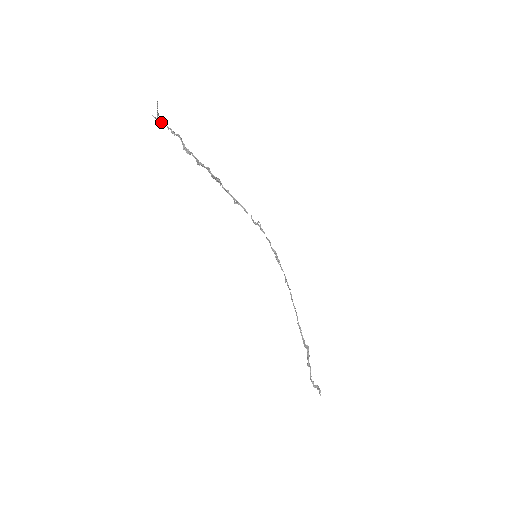
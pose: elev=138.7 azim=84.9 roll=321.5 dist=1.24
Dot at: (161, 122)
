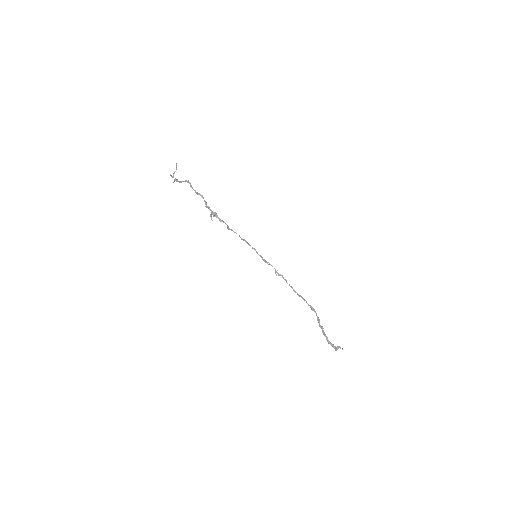
Dot at: (174, 180)
